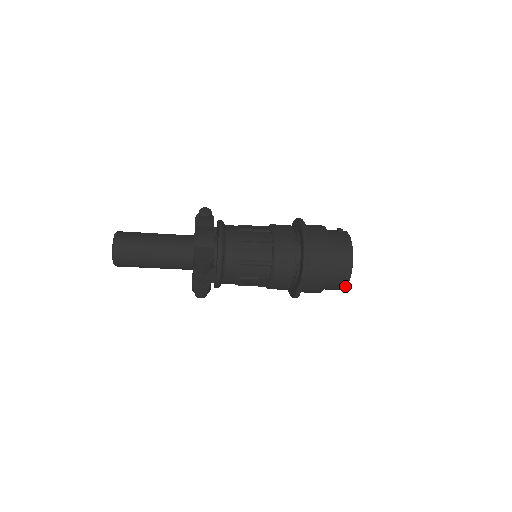
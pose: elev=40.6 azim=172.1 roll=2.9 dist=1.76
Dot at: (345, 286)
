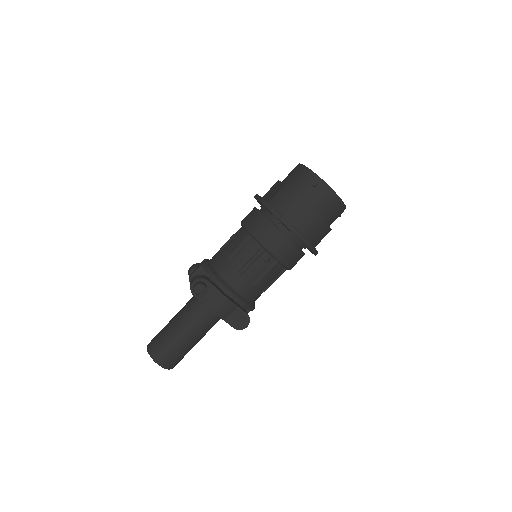
Dot at: occluded
